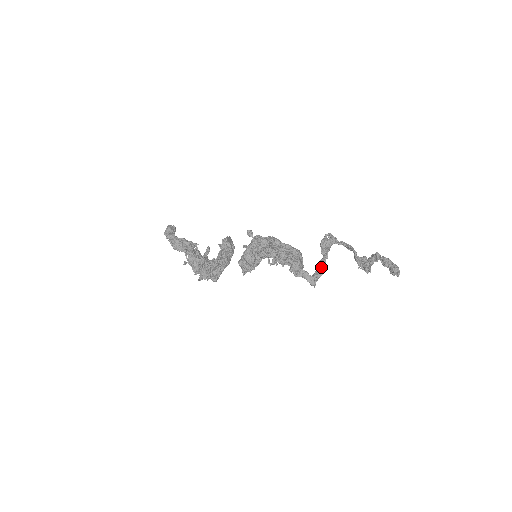
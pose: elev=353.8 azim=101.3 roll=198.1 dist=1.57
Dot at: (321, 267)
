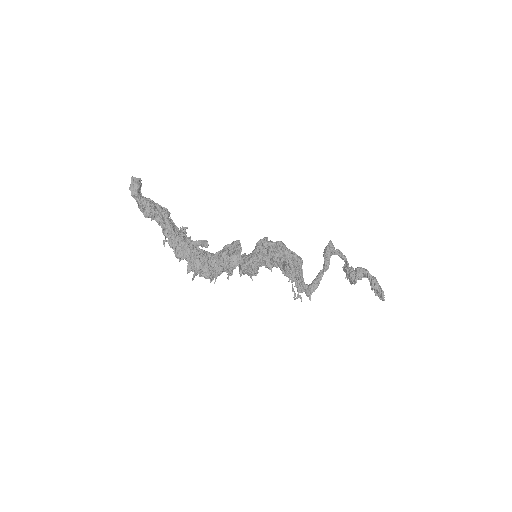
Dot at: (319, 280)
